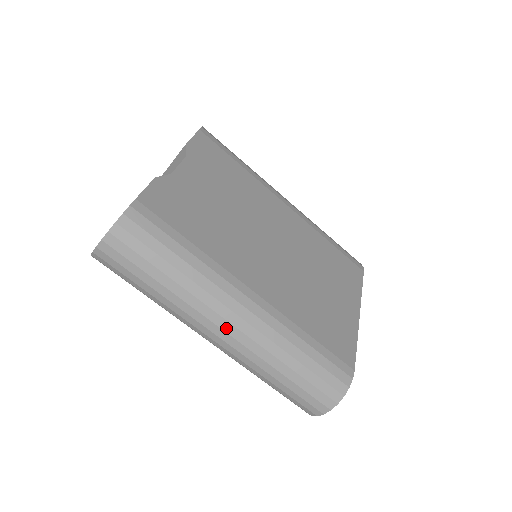
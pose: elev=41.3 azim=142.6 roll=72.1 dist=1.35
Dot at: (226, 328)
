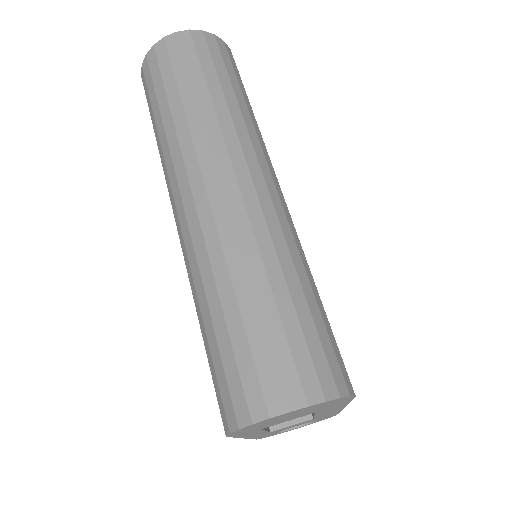
Dot at: (241, 177)
